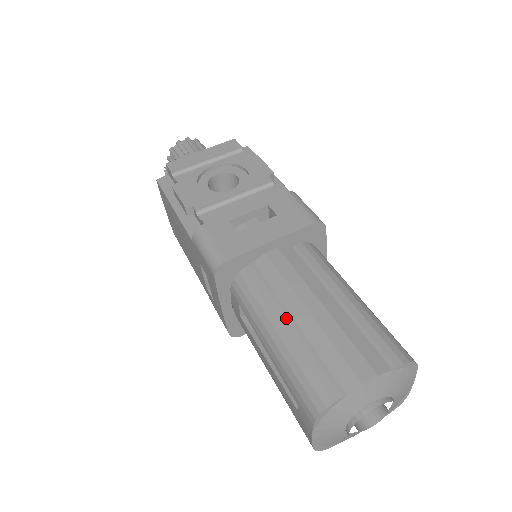
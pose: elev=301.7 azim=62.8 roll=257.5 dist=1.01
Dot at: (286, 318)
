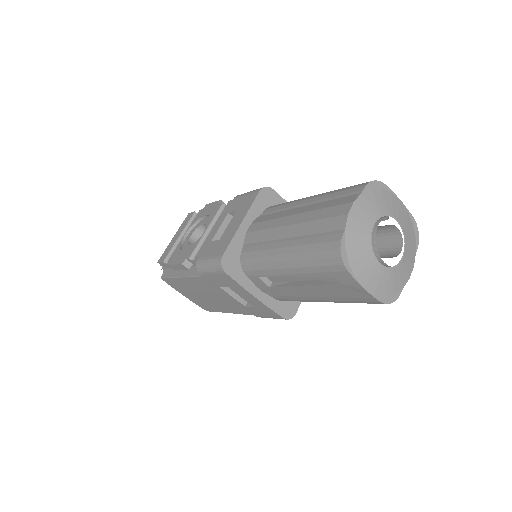
Dot at: (282, 242)
